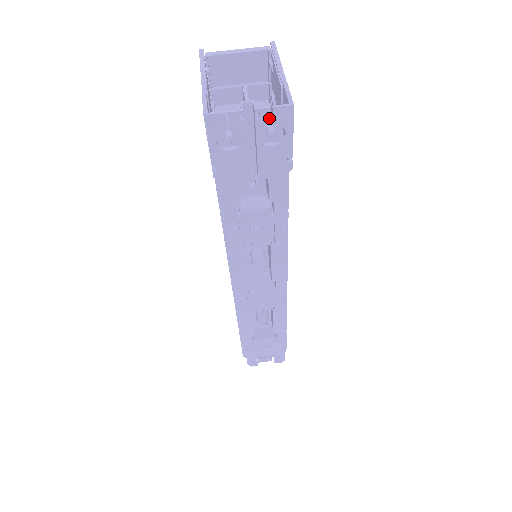
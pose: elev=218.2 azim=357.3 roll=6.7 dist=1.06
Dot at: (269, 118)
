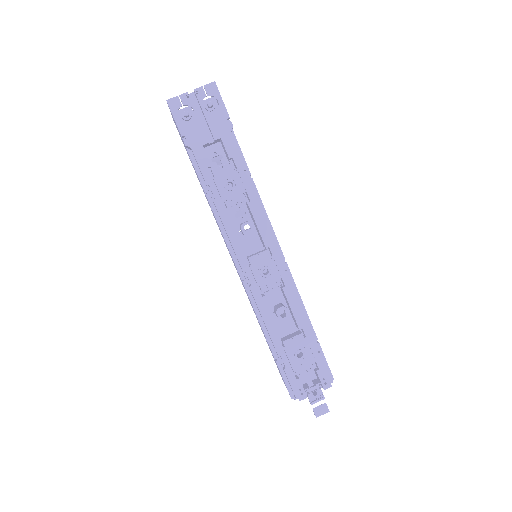
Dot at: (204, 93)
